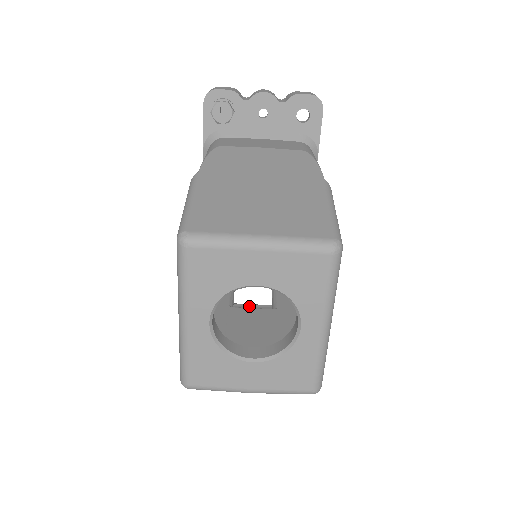
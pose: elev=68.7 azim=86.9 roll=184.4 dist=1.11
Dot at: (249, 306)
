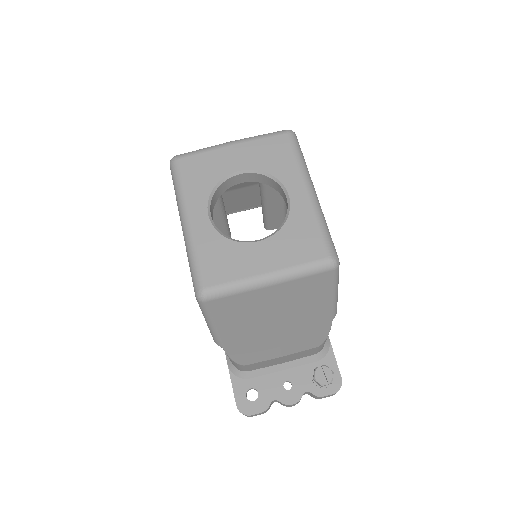
Dot at: occluded
